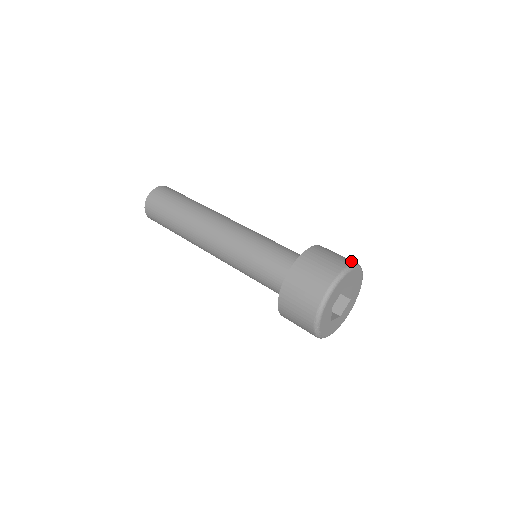
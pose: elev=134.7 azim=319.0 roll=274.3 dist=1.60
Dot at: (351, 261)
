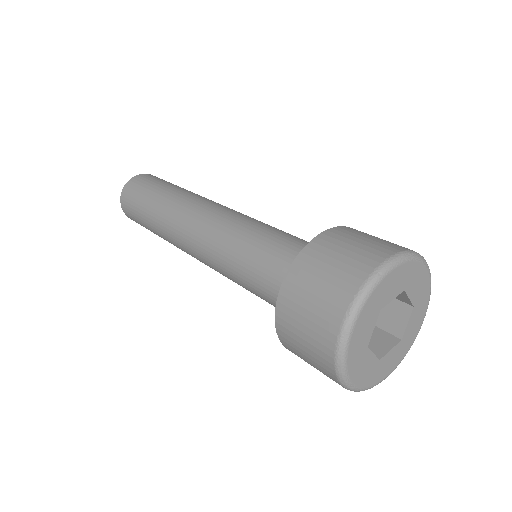
Dot at: occluded
